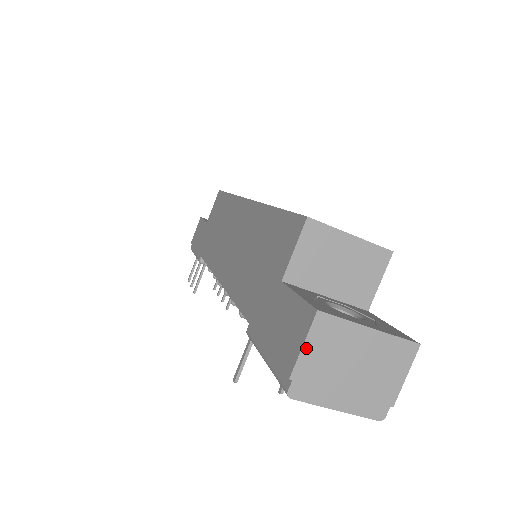
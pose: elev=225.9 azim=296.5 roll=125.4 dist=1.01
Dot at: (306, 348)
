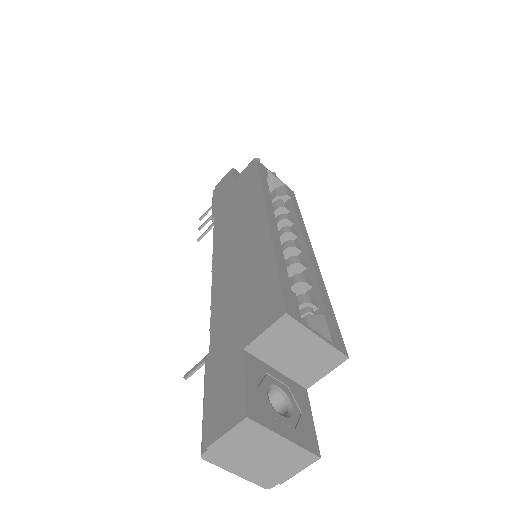
Dot at: (227, 435)
